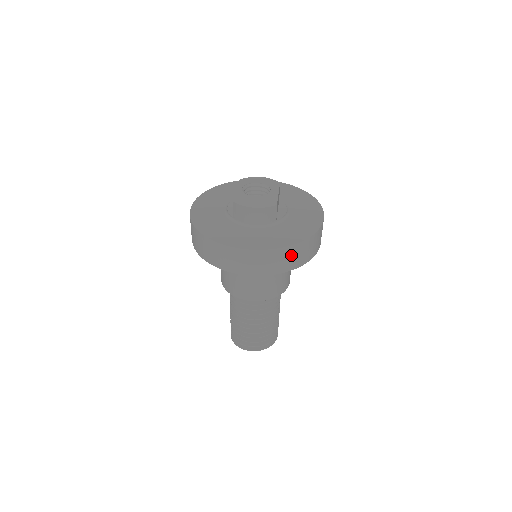
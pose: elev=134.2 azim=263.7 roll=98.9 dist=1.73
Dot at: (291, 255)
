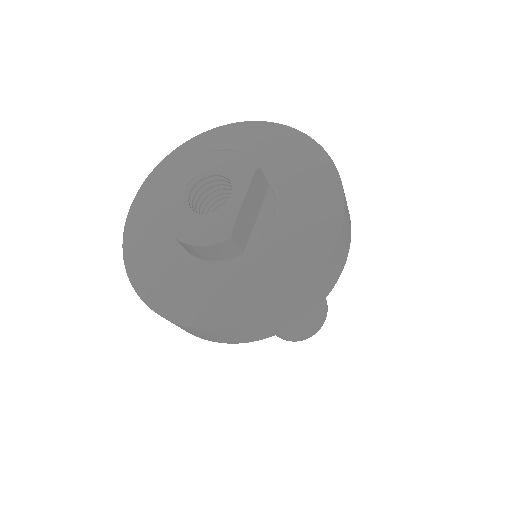
Dot at: (258, 328)
